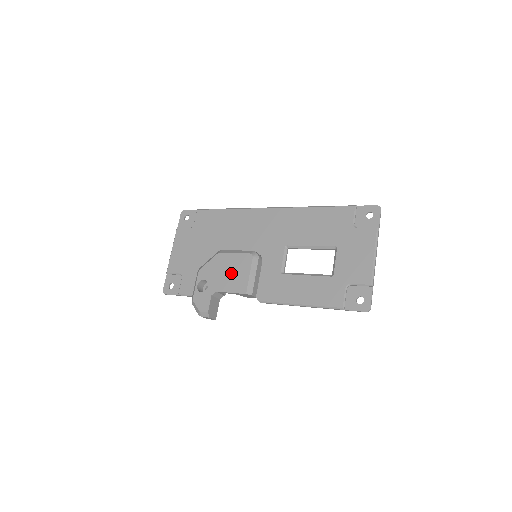
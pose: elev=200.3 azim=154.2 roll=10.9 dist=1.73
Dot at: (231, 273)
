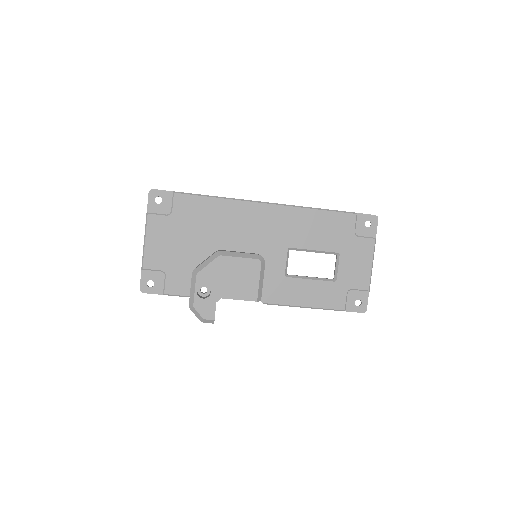
Dot at: (238, 279)
